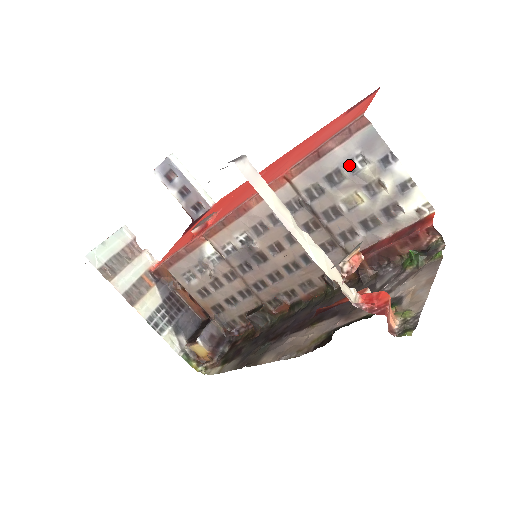
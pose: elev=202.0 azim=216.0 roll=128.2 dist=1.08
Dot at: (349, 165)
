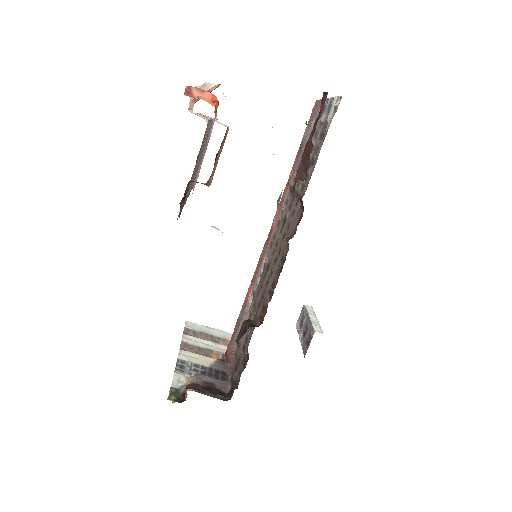
Dot at: occluded
